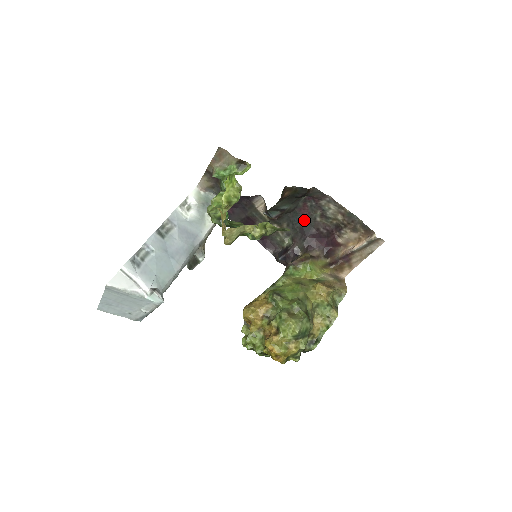
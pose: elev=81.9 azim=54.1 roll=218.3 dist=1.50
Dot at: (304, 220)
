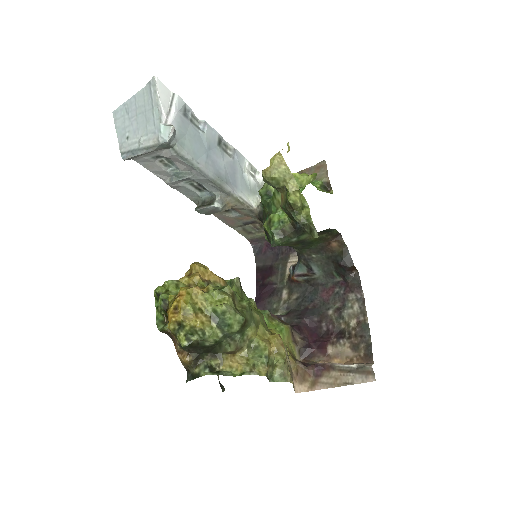
Dot at: (317, 303)
